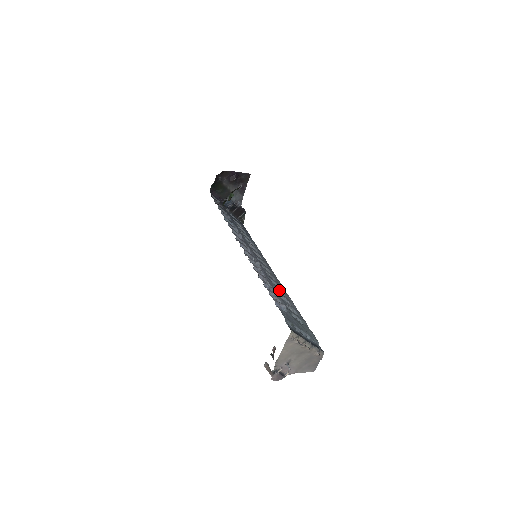
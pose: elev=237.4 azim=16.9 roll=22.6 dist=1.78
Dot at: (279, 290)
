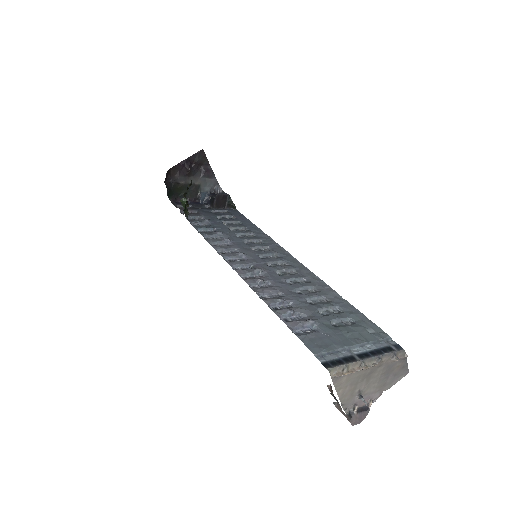
Dot at: (303, 288)
